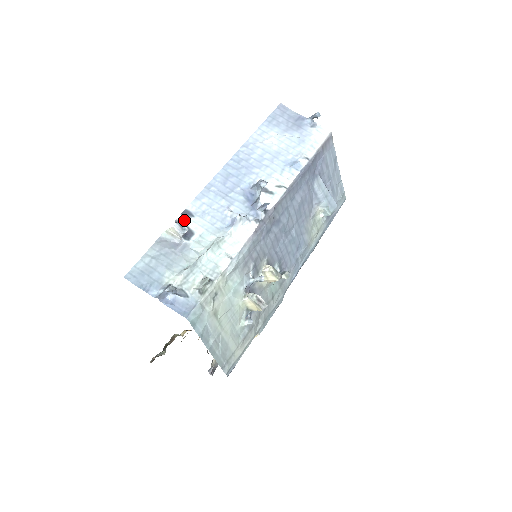
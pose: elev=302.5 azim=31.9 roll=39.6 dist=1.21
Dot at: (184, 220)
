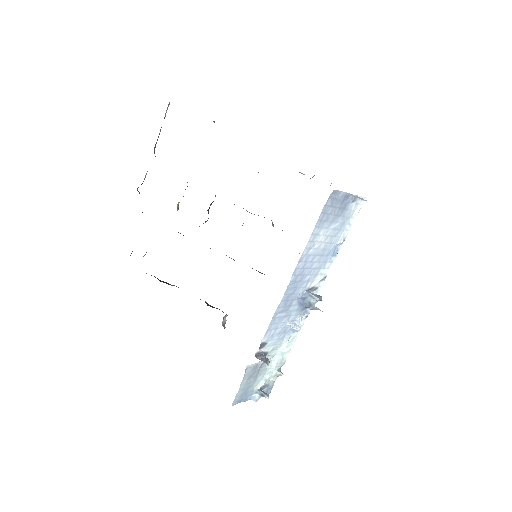
Dot at: (261, 351)
